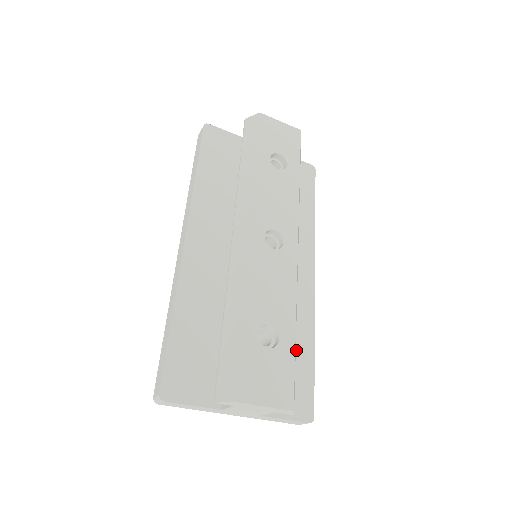
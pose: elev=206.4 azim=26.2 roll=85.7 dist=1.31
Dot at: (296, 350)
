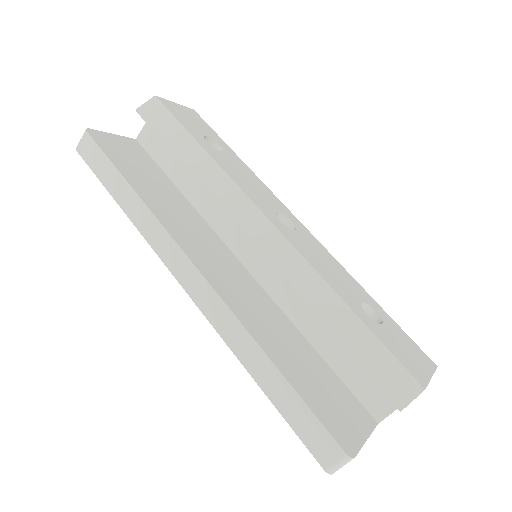
Dot at: occluded
